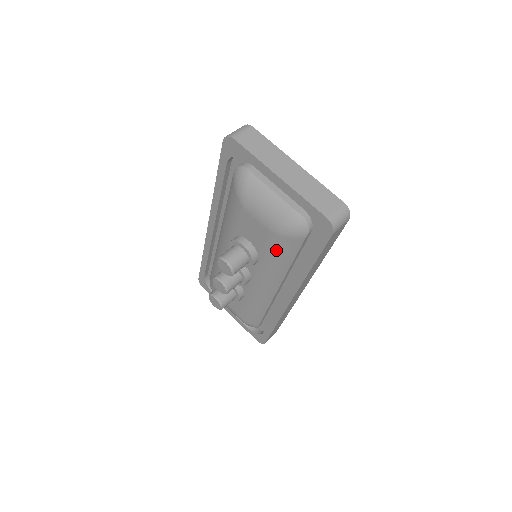
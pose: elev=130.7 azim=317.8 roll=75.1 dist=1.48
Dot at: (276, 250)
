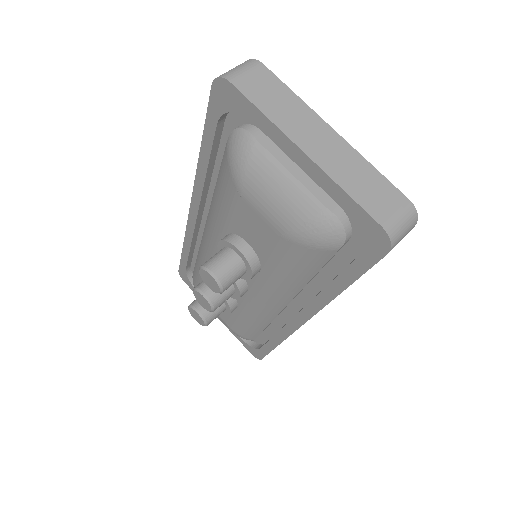
Dot at: (289, 262)
